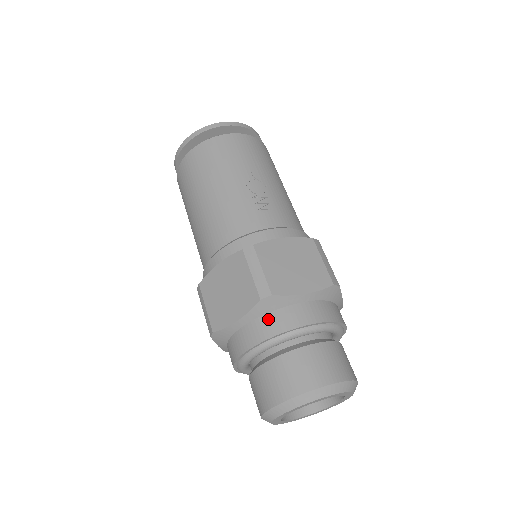
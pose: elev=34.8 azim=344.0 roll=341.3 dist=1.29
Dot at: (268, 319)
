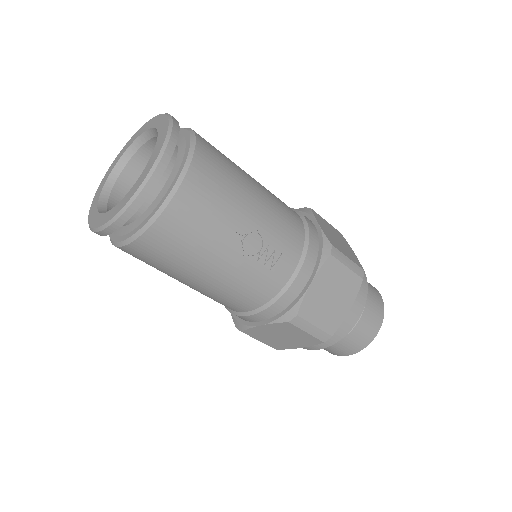
Dot at: occluded
